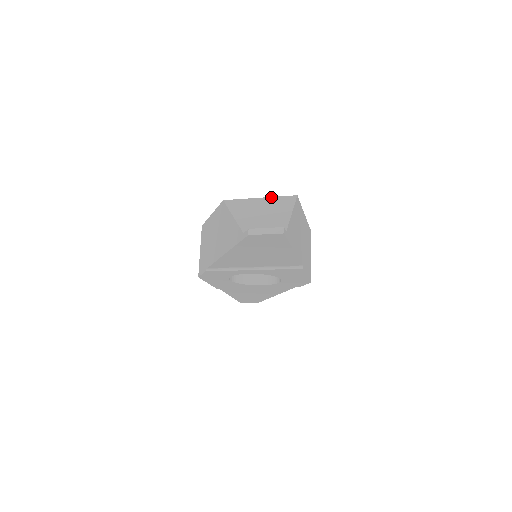
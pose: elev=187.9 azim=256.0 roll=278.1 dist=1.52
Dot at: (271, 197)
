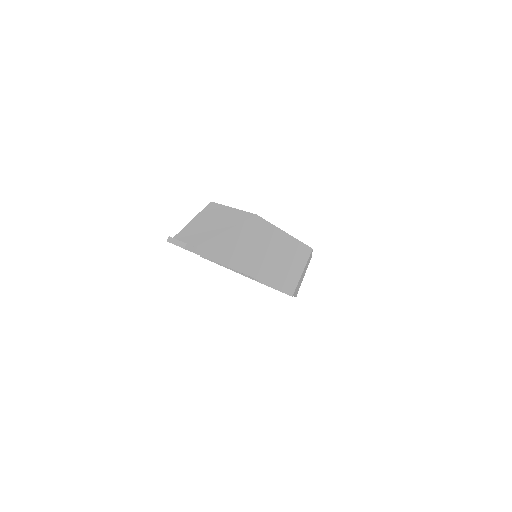
Dot at: (239, 210)
